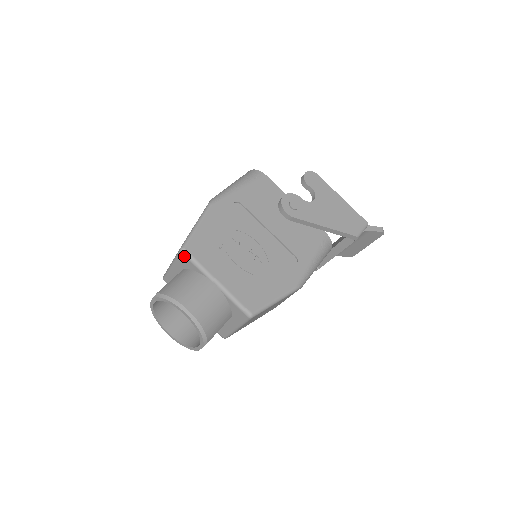
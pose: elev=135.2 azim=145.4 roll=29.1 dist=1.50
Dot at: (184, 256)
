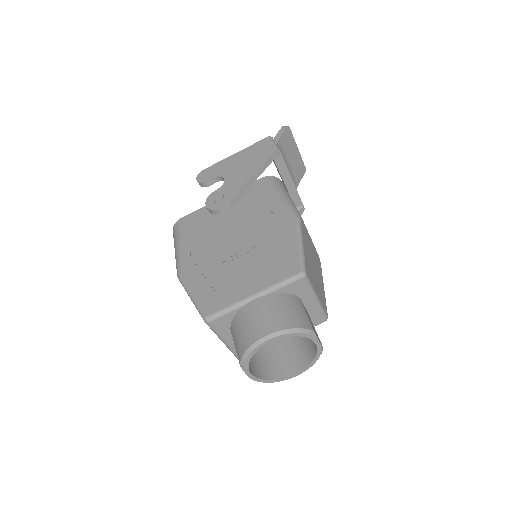
Dot at: (214, 321)
